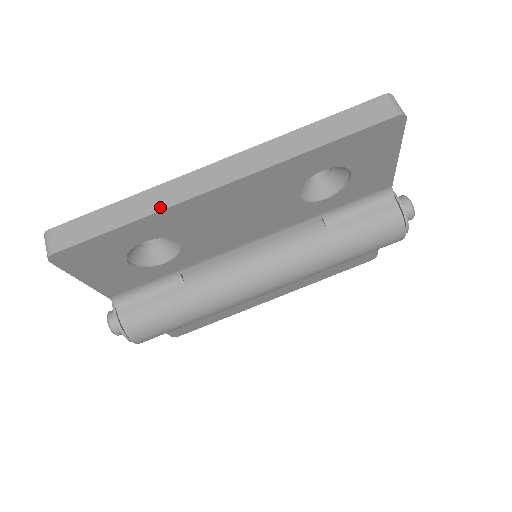
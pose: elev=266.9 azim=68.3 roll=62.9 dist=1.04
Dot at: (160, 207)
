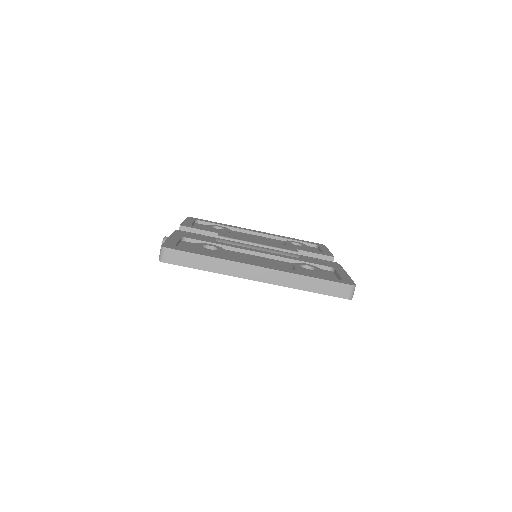
Dot at: (223, 272)
